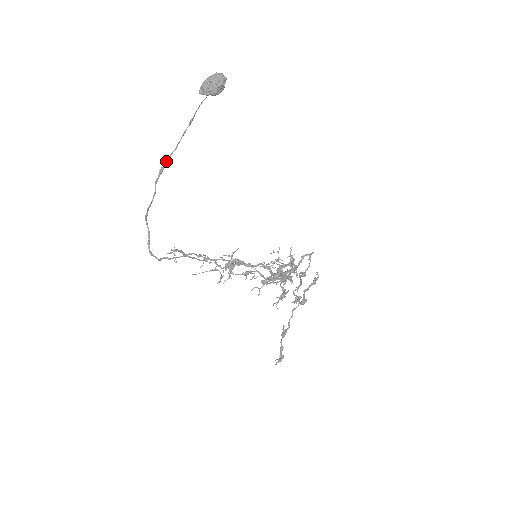
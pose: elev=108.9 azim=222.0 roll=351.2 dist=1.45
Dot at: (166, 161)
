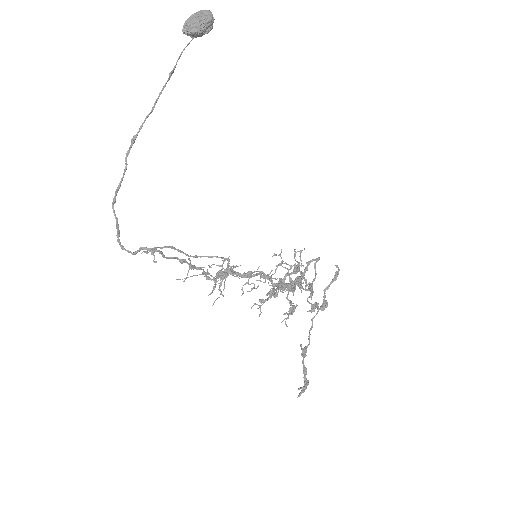
Dot at: (140, 127)
